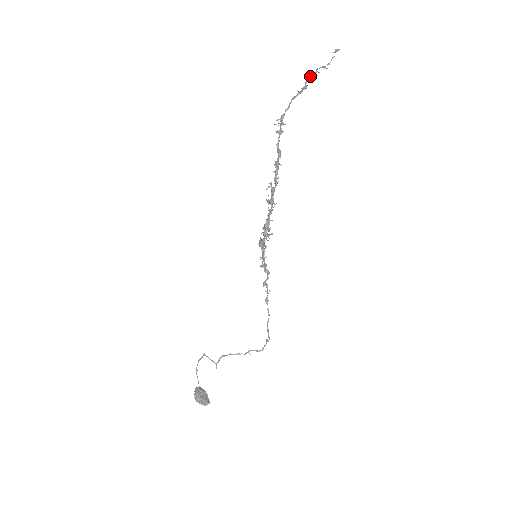
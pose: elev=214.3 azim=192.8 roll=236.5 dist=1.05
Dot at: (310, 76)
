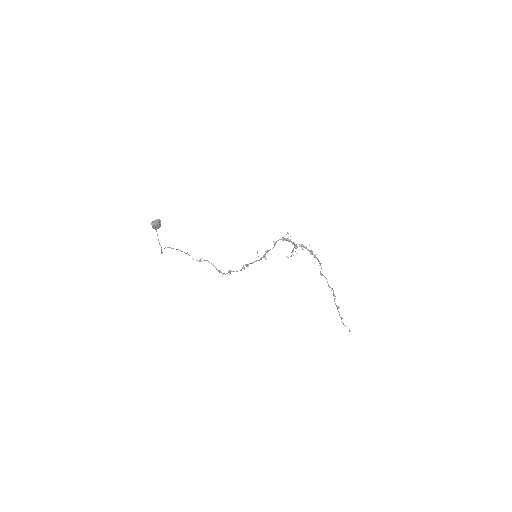
Dot at: occluded
